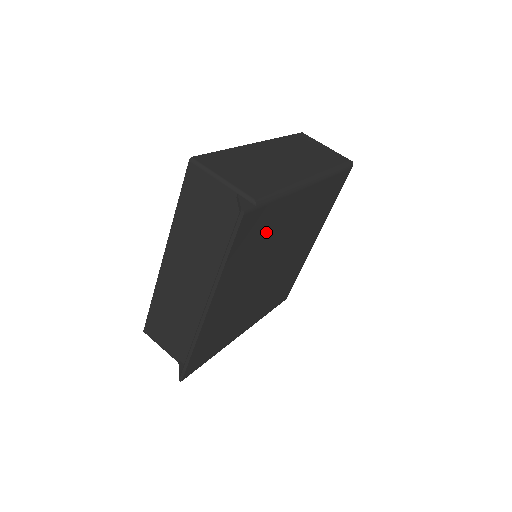
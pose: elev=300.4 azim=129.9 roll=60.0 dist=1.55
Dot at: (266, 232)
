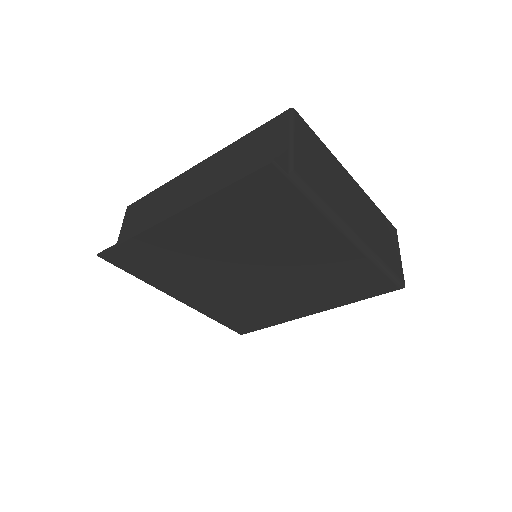
Dot at: (277, 221)
